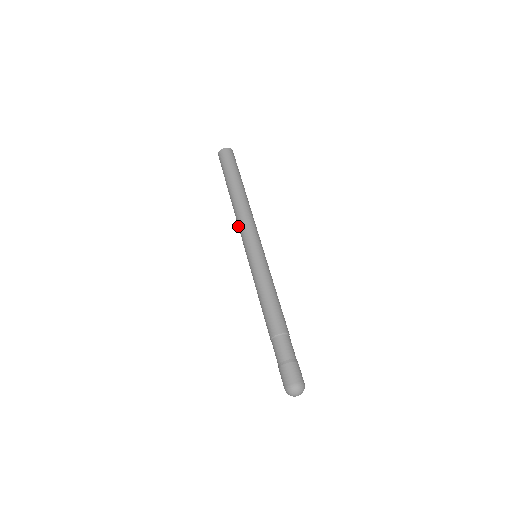
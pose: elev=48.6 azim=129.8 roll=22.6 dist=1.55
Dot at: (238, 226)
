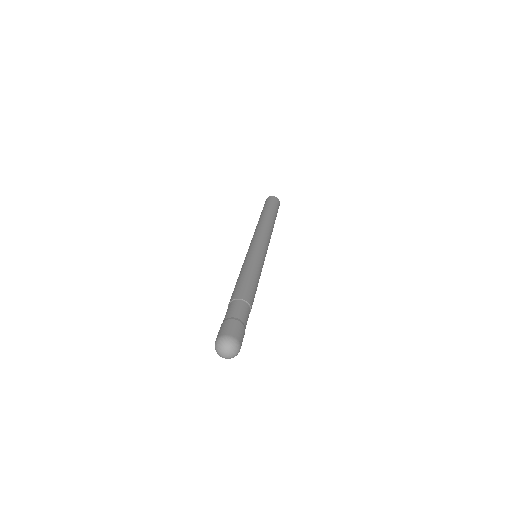
Dot at: (256, 231)
